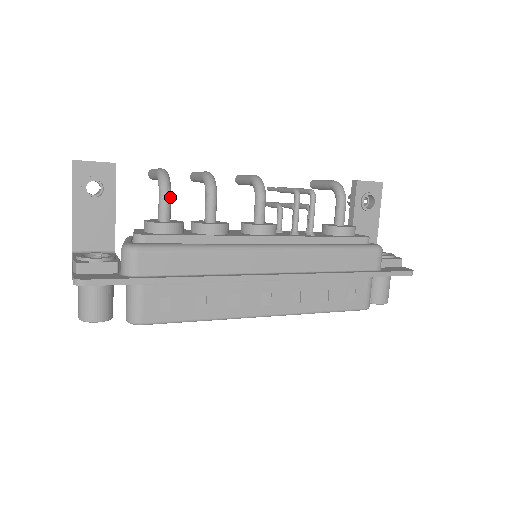
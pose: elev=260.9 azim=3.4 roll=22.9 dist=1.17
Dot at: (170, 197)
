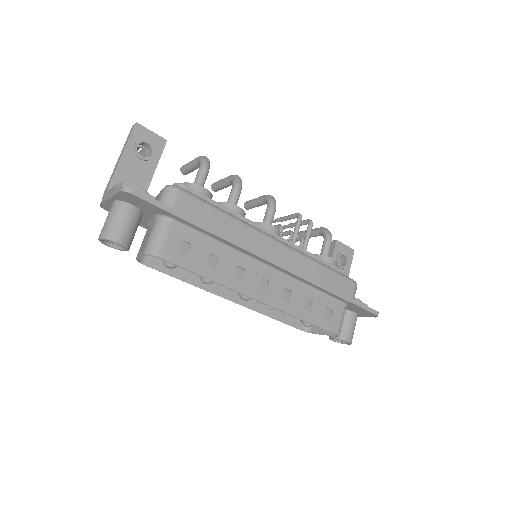
Dot at: (207, 174)
